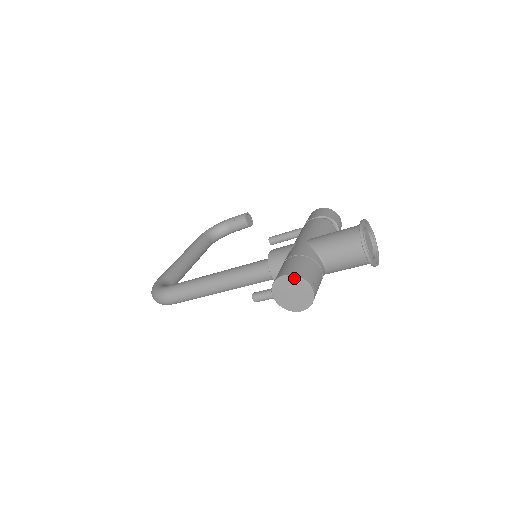
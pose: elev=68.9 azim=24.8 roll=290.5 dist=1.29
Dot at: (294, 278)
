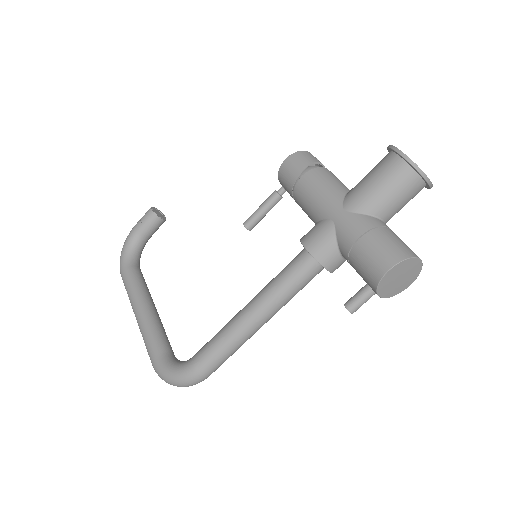
Dot at: (401, 264)
